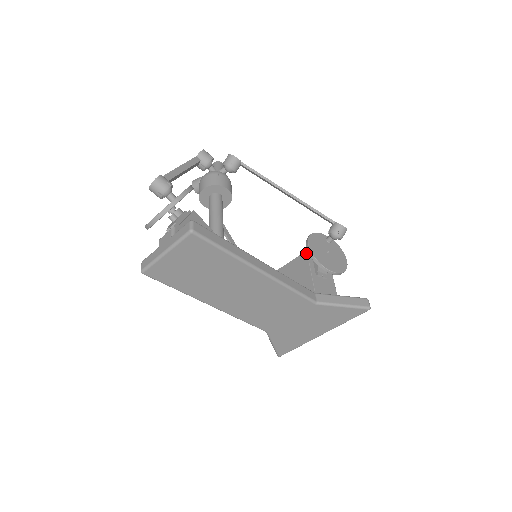
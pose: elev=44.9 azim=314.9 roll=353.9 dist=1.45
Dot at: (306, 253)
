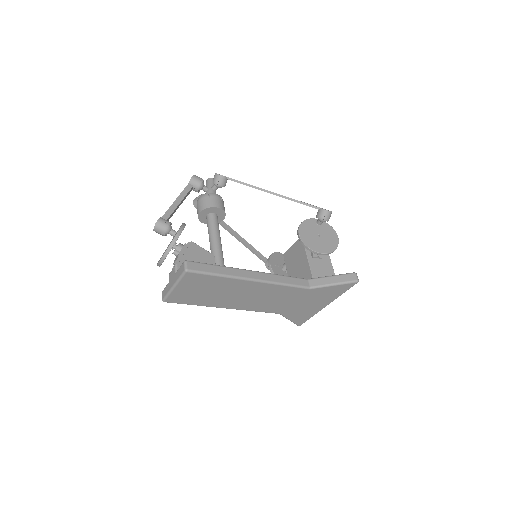
Dot at: occluded
